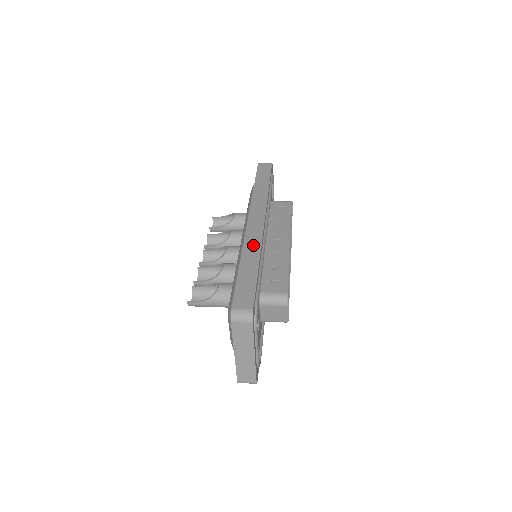
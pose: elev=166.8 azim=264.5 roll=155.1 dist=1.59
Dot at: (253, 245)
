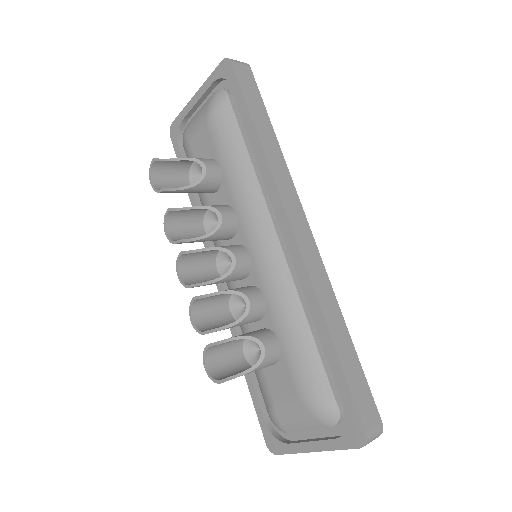
Dot at: (326, 292)
